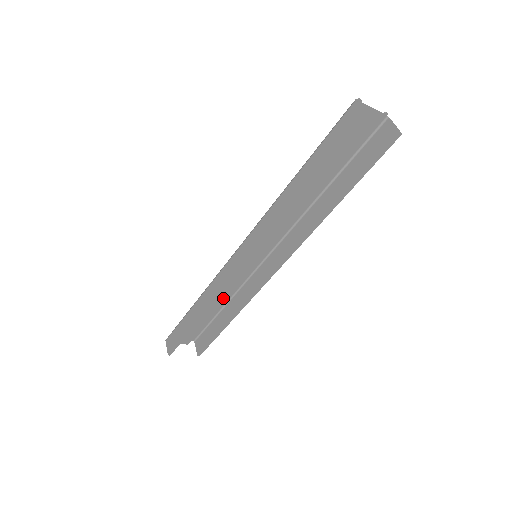
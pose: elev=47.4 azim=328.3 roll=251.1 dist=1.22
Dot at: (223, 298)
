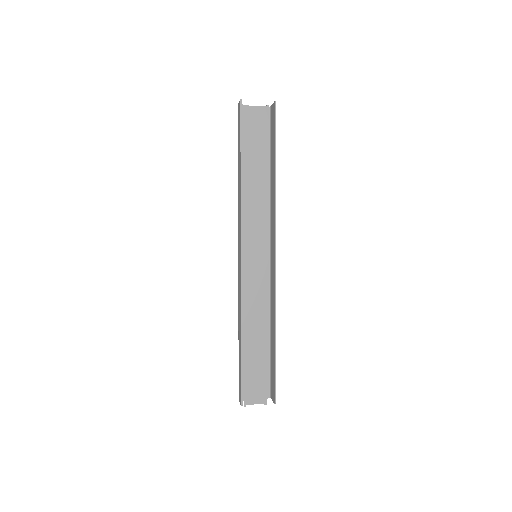
Dot at: (262, 323)
